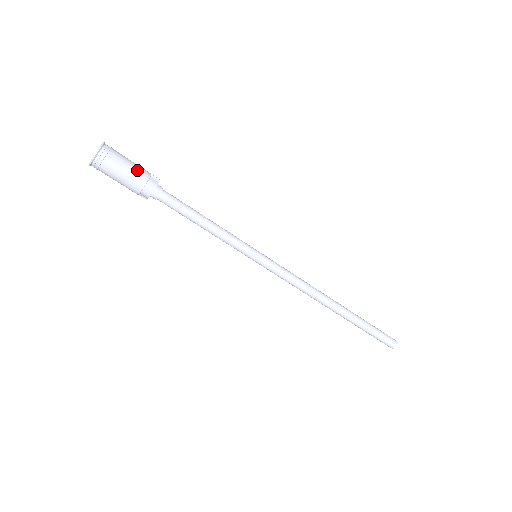
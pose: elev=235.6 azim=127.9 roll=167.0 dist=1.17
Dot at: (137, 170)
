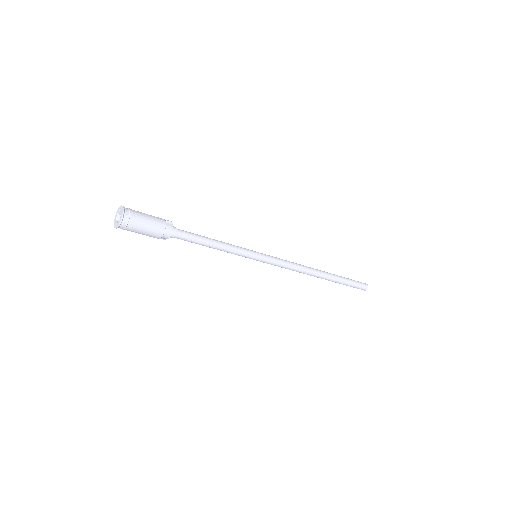
Dot at: (155, 221)
